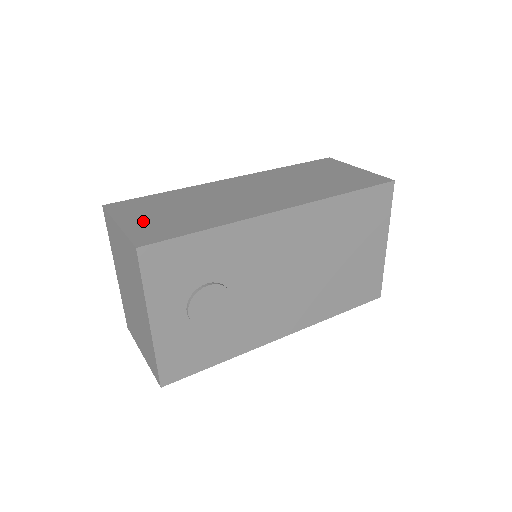
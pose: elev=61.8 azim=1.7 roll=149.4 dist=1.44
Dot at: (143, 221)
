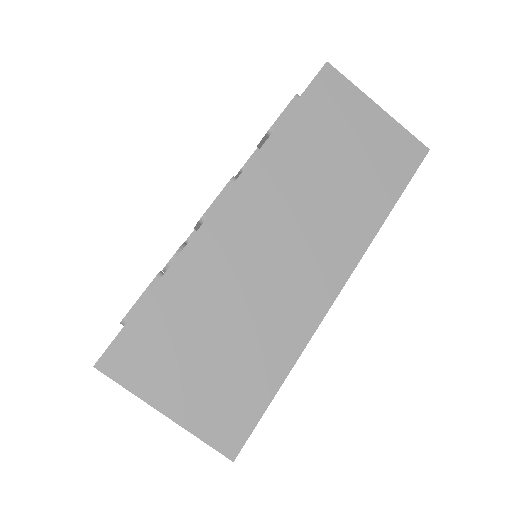
Dot at: (194, 393)
